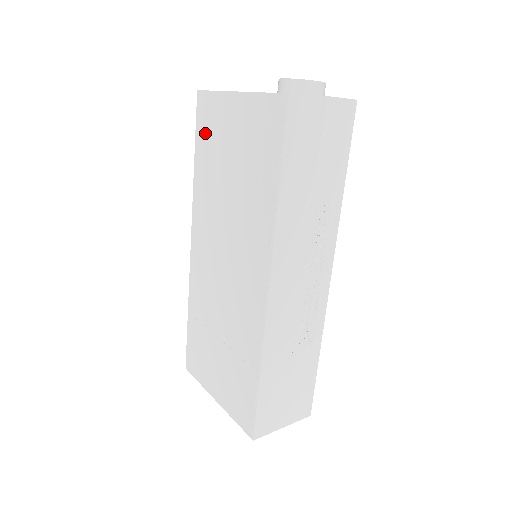
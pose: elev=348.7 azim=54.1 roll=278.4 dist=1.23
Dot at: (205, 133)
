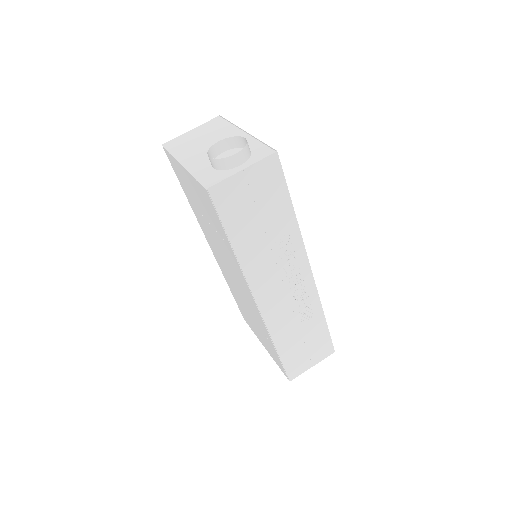
Dot at: (181, 180)
